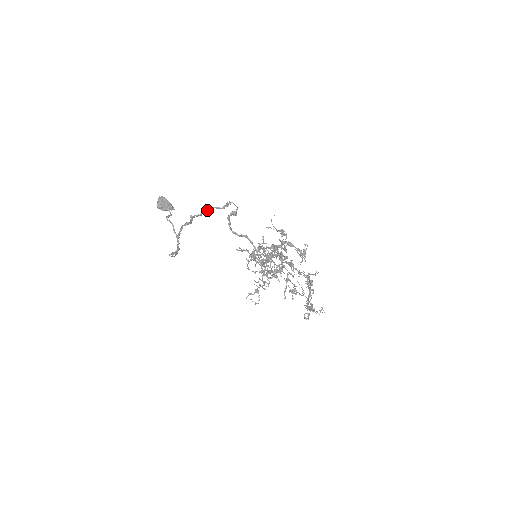
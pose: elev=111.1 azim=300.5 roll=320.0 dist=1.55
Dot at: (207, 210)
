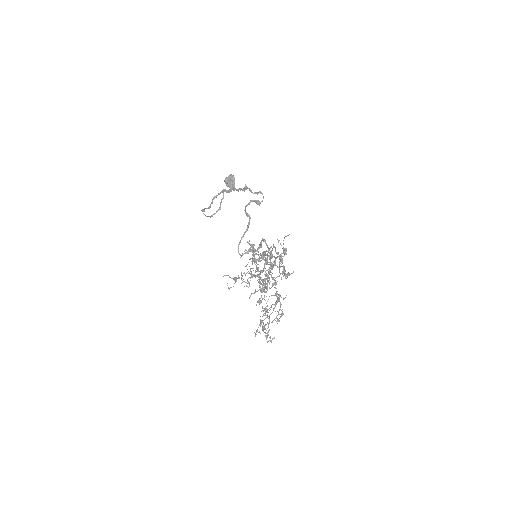
Dot at: (244, 188)
